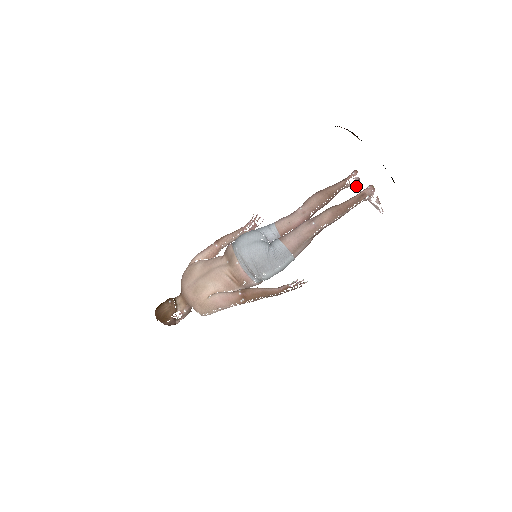
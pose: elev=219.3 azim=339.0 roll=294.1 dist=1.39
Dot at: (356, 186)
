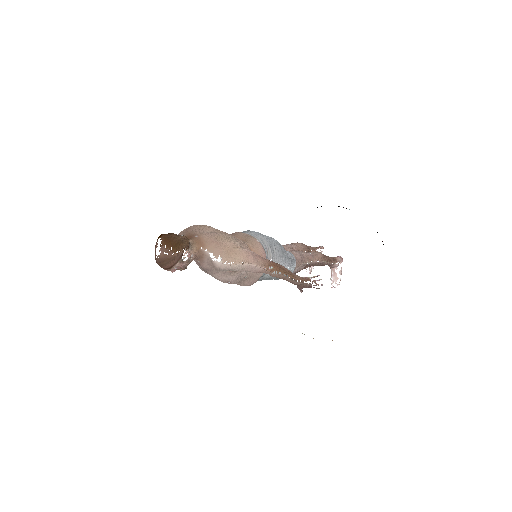
Dot at: occluded
